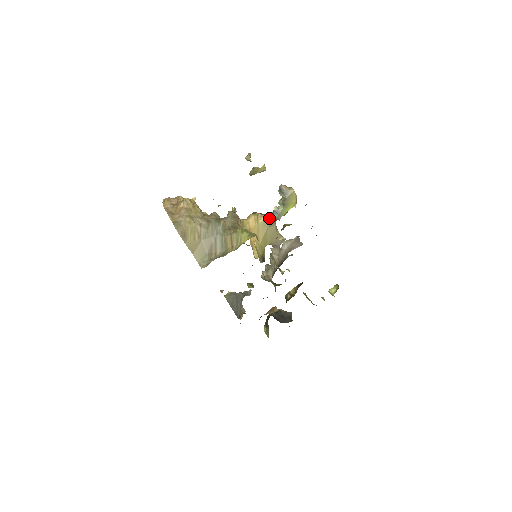
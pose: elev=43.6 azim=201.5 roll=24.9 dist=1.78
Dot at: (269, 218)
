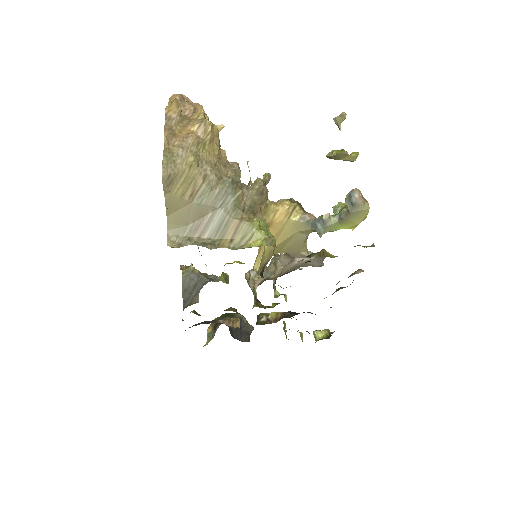
Dot at: (308, 222)
